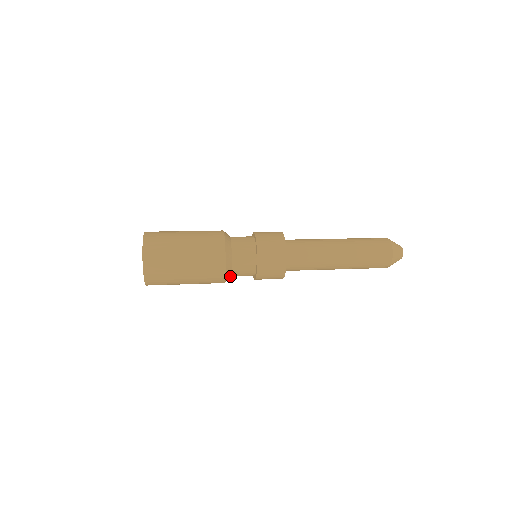
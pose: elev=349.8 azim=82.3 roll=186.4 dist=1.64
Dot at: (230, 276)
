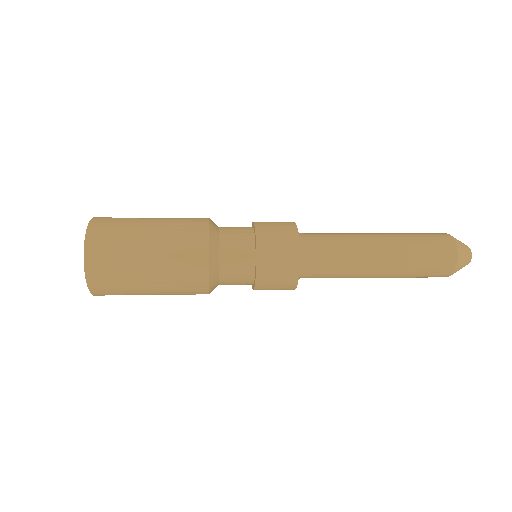
Dot at: (217, 273)
